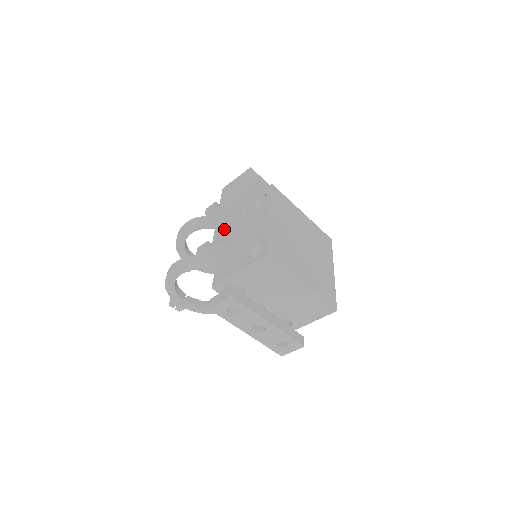
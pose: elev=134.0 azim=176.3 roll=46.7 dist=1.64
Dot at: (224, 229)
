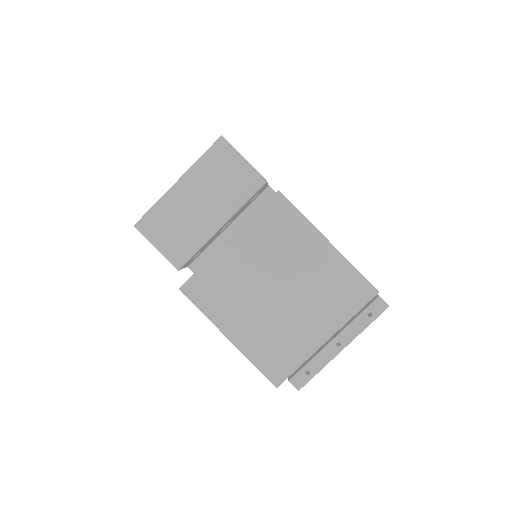
Dot at: occluded
